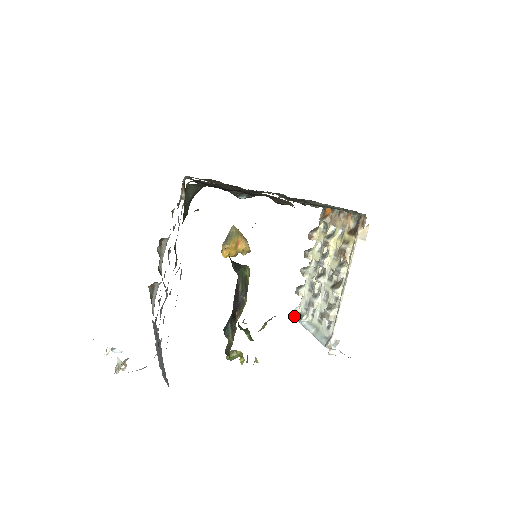
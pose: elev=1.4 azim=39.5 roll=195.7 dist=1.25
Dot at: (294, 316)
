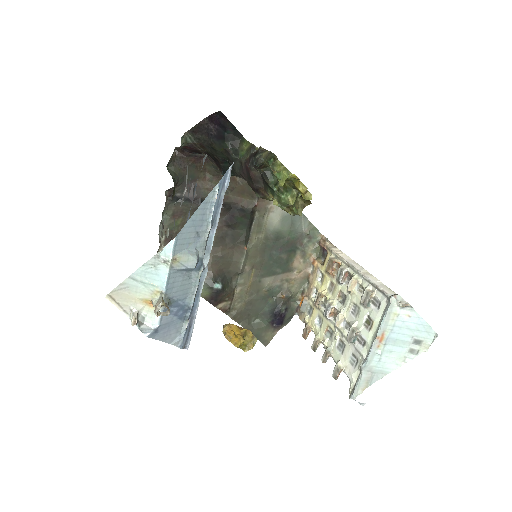
Dot at: (354, 387)
